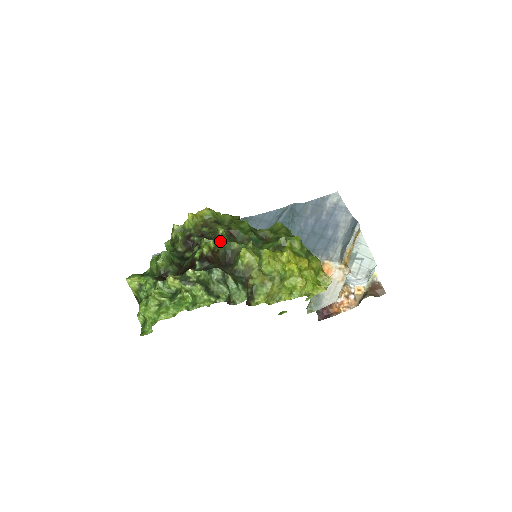
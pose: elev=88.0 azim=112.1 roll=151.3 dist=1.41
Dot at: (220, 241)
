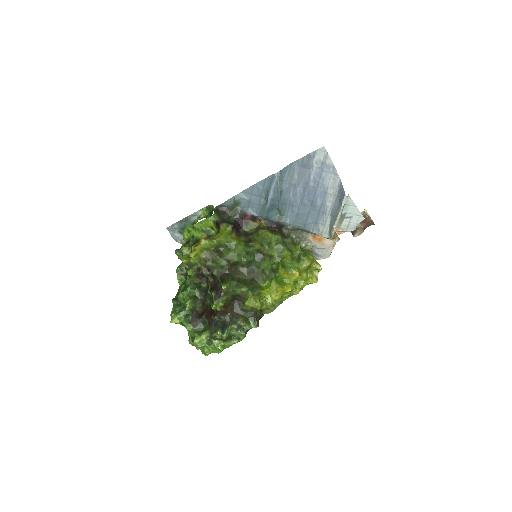
Dot at: (226, 294)
